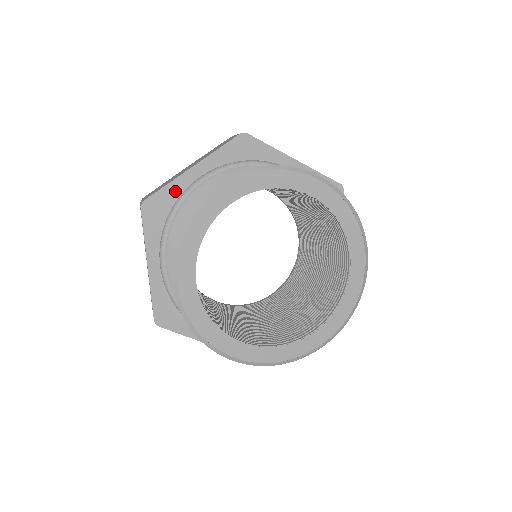
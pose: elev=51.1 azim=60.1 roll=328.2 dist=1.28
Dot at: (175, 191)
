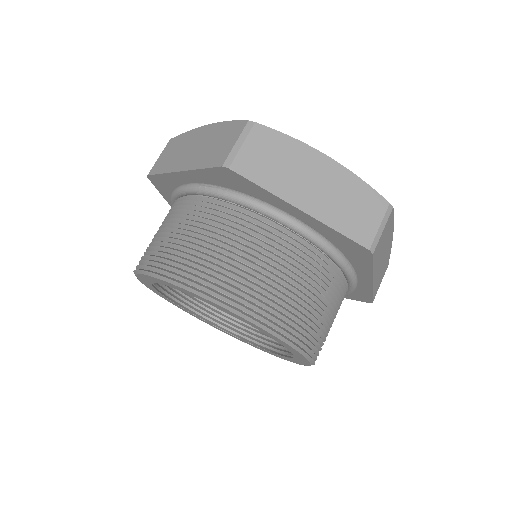
Dot at: (264, 195)
